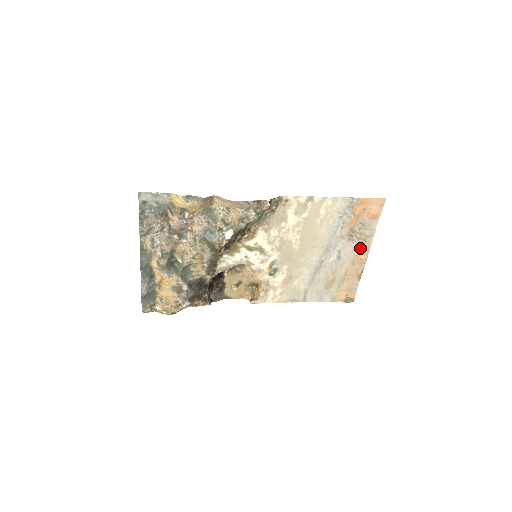
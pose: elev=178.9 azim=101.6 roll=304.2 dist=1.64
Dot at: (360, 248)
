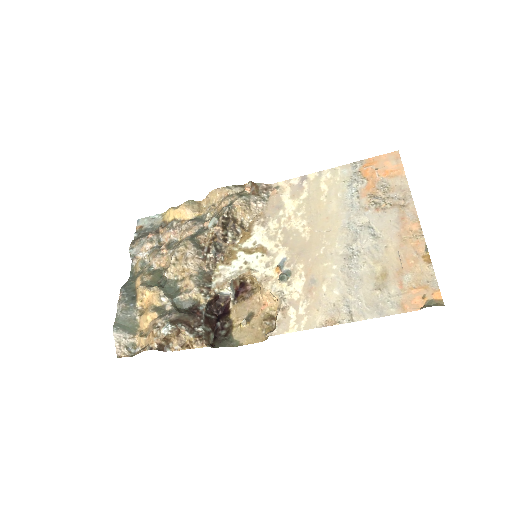
Dot at: (401, 216)
